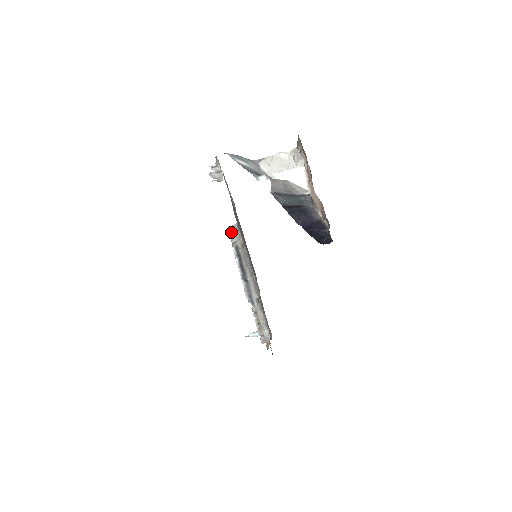
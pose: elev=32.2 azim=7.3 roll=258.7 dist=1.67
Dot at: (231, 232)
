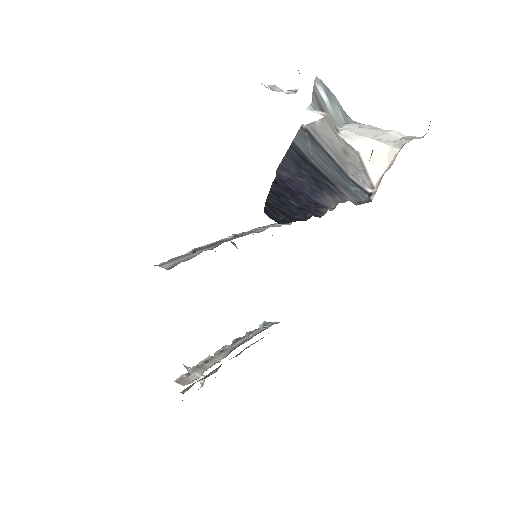
Dot at: (274, 224)
